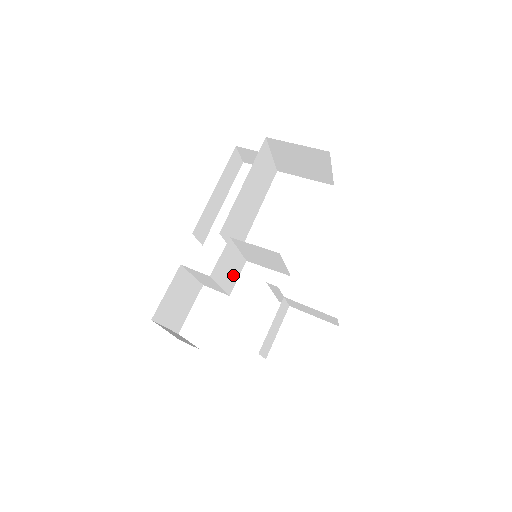
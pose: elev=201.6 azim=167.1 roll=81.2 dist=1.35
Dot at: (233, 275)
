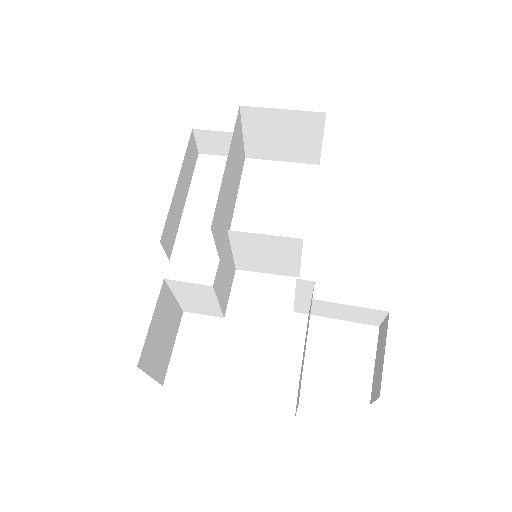
Dot at: (227, 288)
